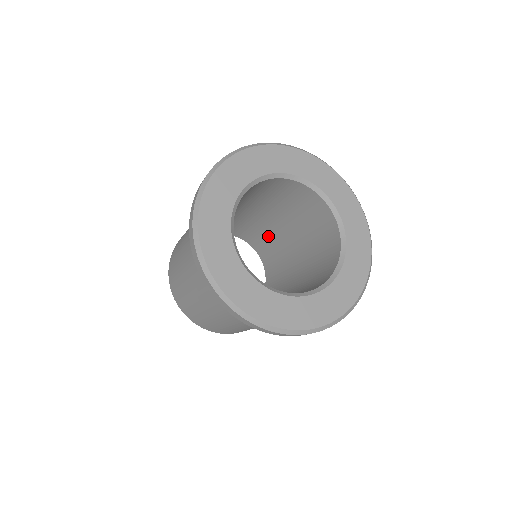
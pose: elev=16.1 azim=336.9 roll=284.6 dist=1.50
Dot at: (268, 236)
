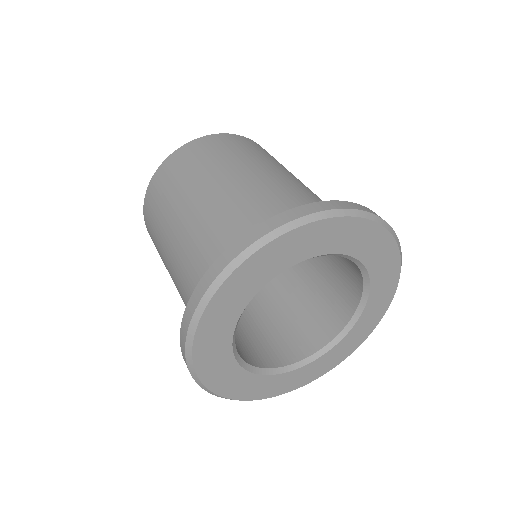
Dot at: occluded
